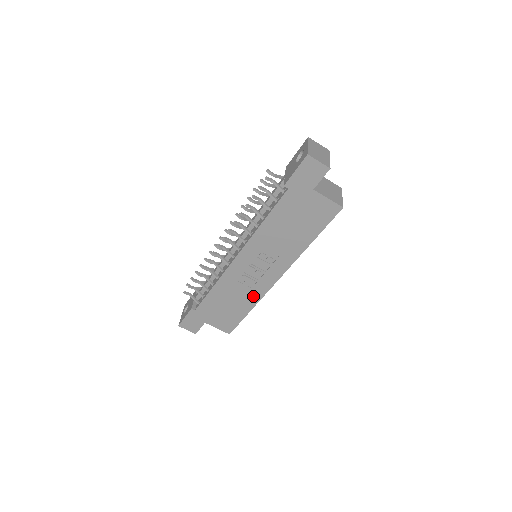
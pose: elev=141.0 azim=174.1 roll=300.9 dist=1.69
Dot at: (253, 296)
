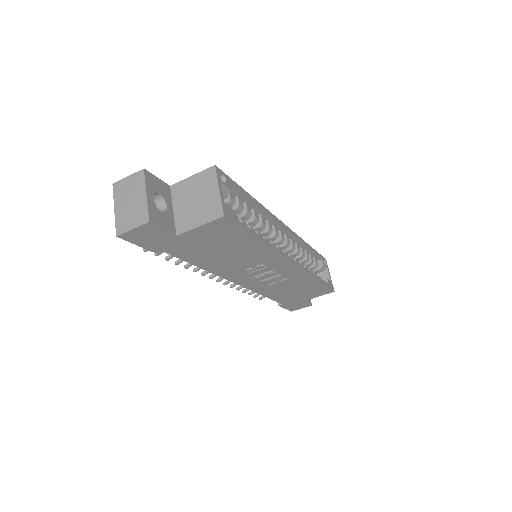
Dot at: (300, 278)
